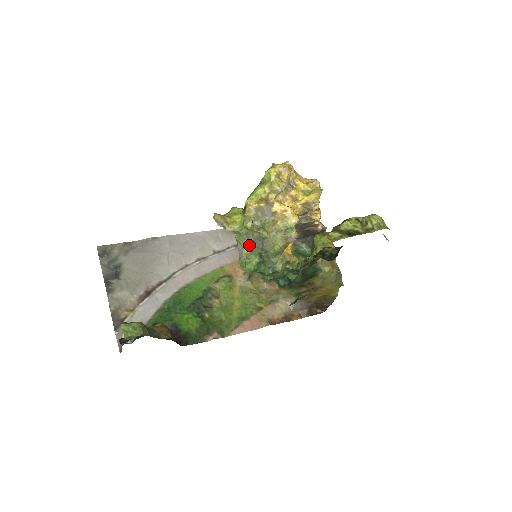
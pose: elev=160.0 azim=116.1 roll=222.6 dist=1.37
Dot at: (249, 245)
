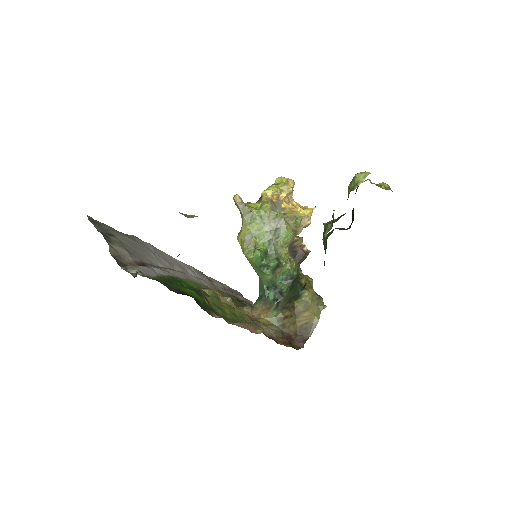
Dot at: (261, 231)
